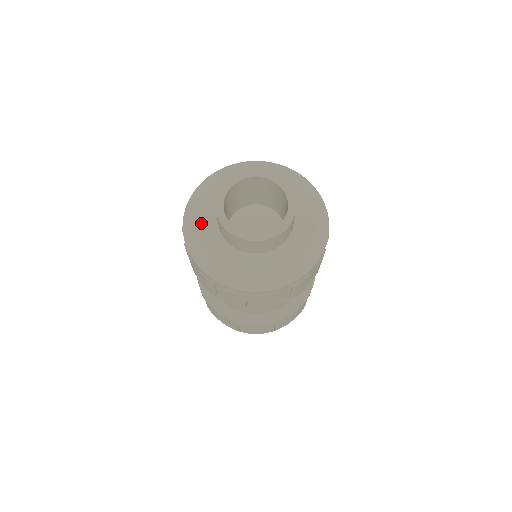
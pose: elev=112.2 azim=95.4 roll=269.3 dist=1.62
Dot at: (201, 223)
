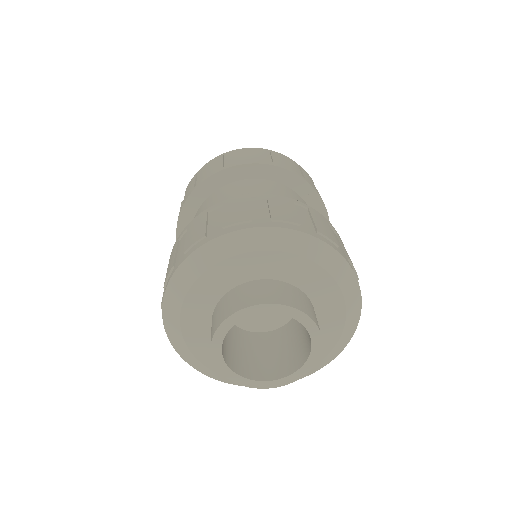
Dot at: (190, 334)
